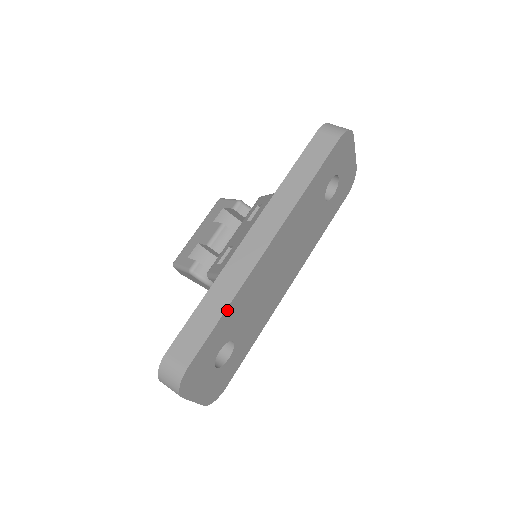
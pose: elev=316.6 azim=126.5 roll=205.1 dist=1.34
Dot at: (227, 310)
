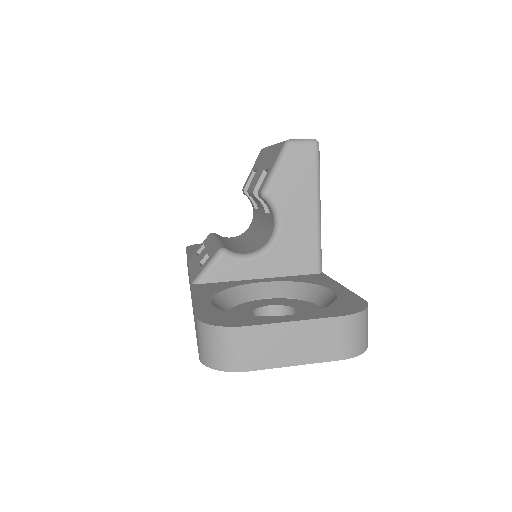
Dot at: occluded
